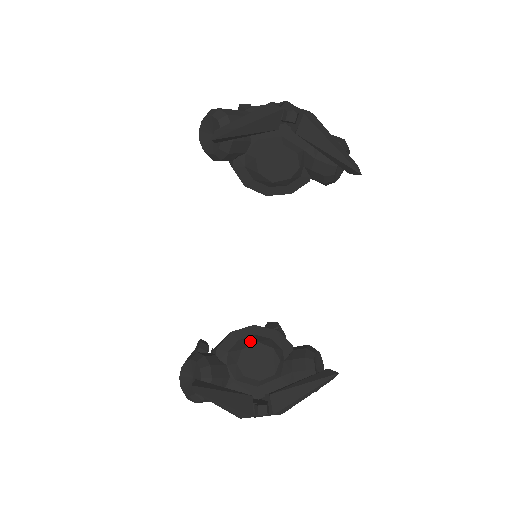
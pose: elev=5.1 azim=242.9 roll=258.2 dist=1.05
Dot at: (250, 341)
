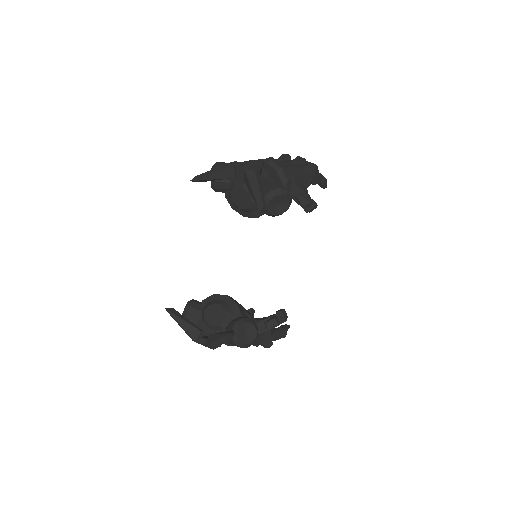
Dot at: (217, 302)
